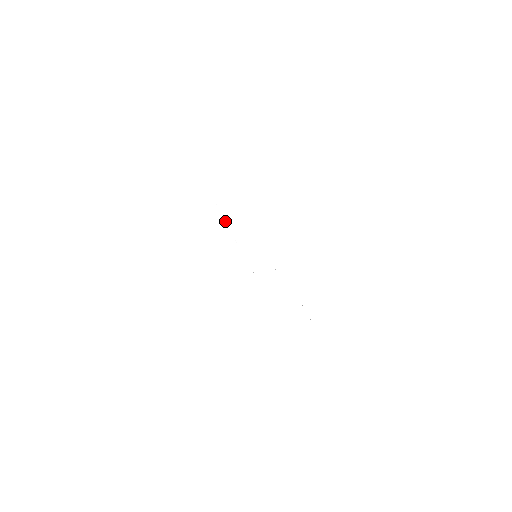
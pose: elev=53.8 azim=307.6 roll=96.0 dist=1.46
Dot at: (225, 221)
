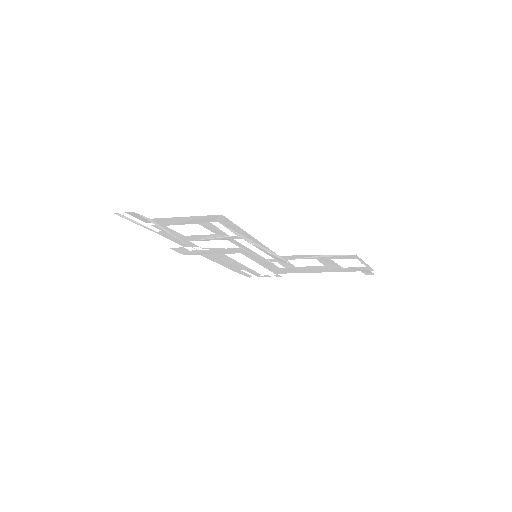
Dot at: (198, 250)
